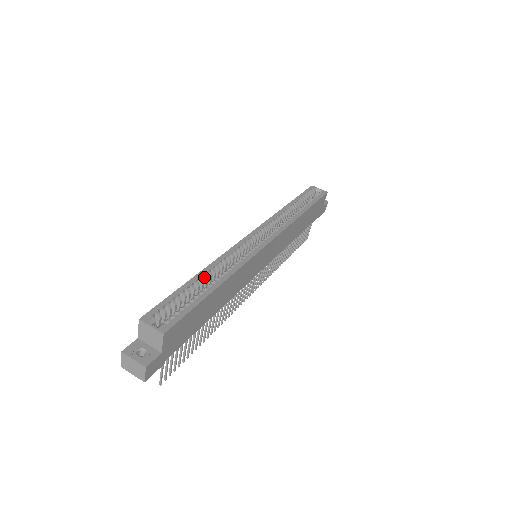
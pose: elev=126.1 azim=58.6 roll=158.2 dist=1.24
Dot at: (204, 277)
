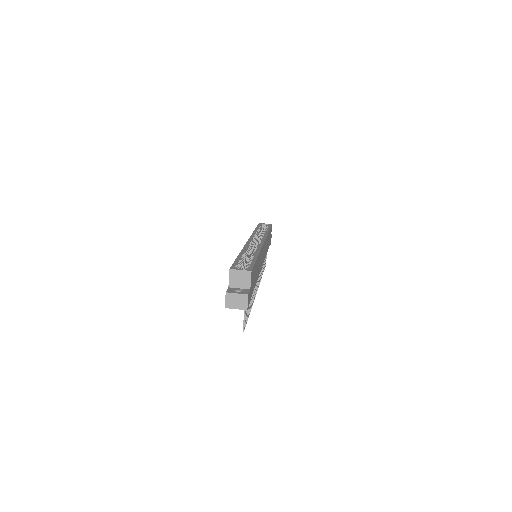
Dot at: (244, 255)
